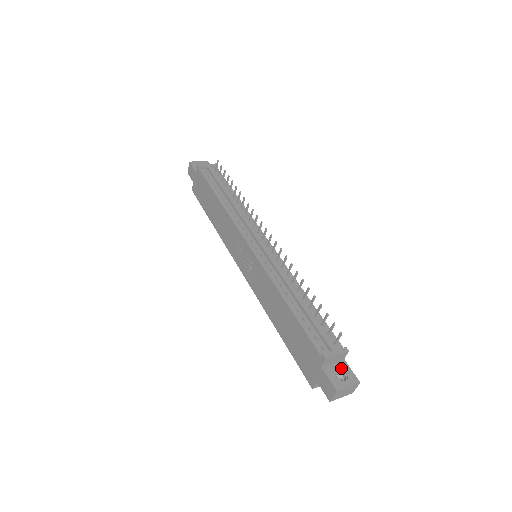
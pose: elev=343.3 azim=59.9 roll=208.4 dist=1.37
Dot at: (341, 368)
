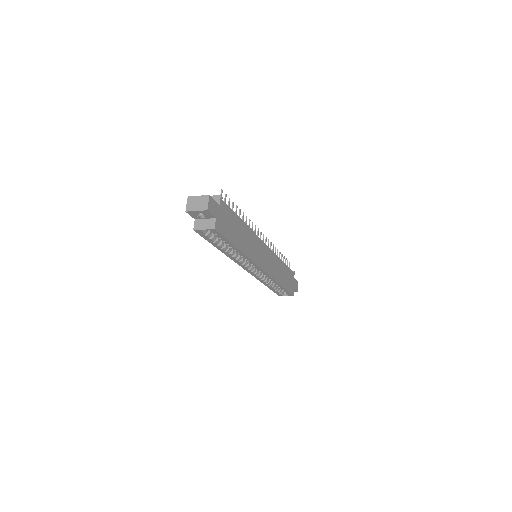
Dot at: occluded
